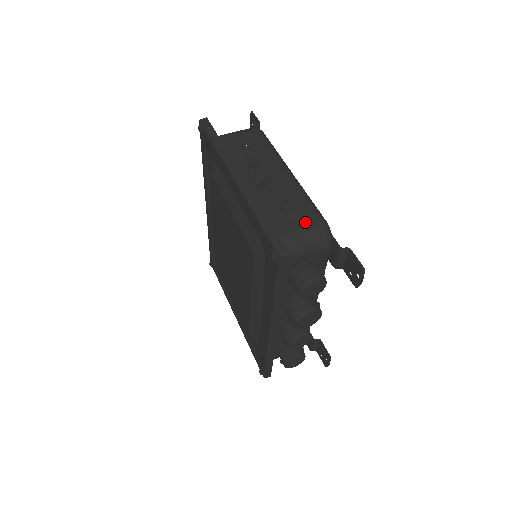
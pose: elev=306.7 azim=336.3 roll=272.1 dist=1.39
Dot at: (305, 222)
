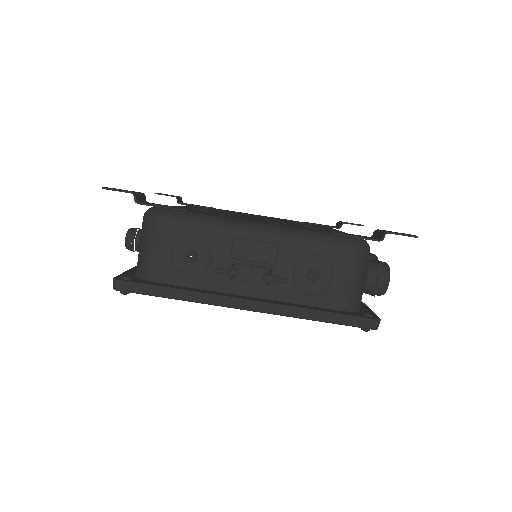
Dot at: (343, 267)
